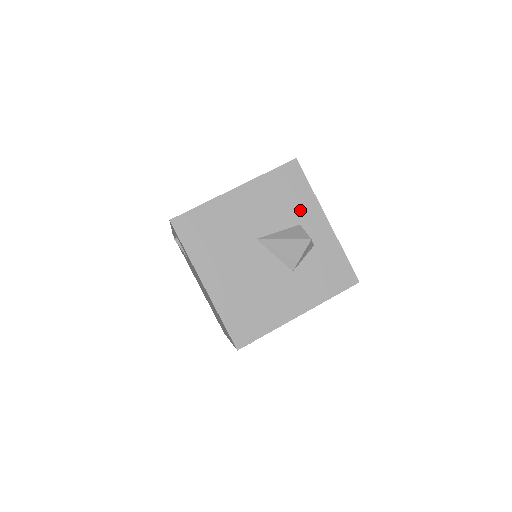
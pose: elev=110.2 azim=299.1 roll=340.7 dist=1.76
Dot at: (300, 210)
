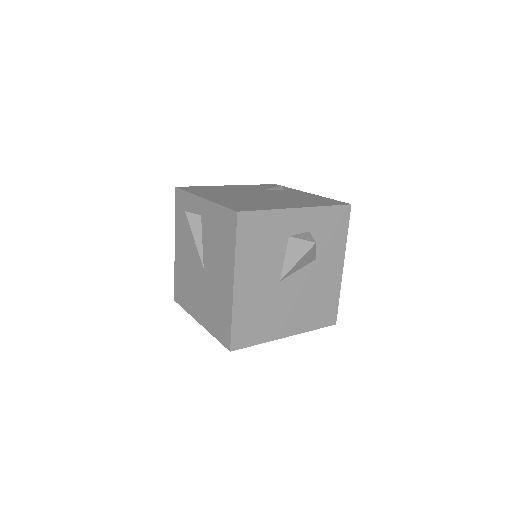
Dot at: (279, 231)
